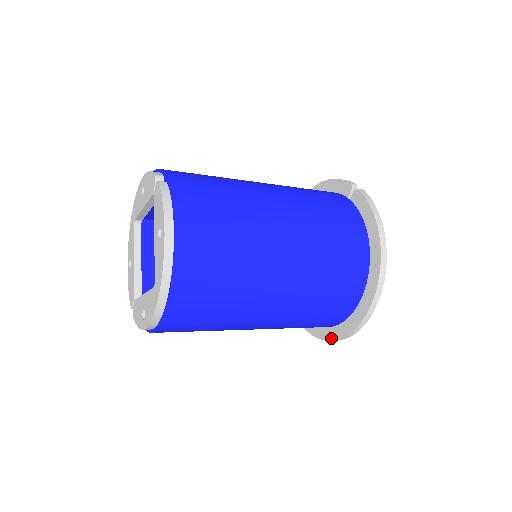
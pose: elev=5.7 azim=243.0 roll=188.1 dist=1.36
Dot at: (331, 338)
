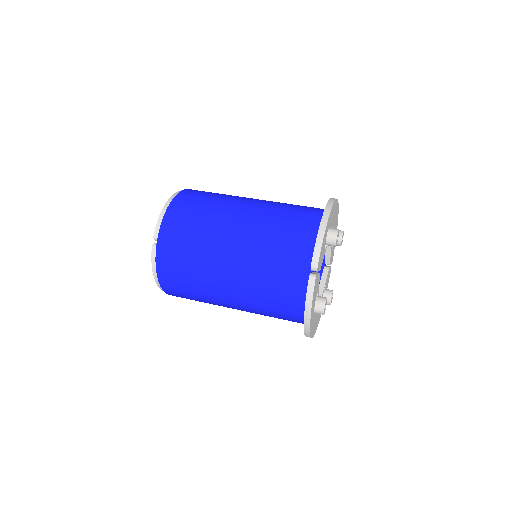
Dot at: occluded
